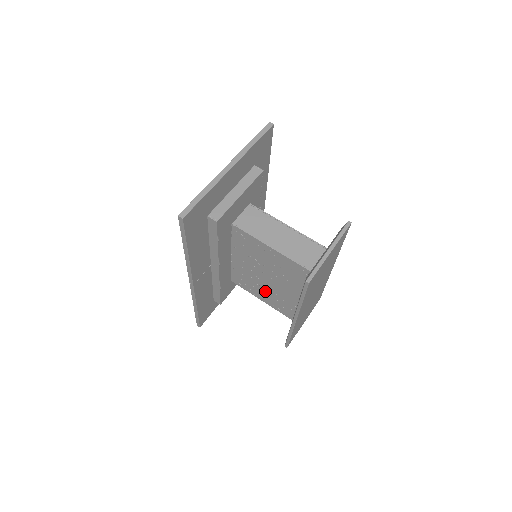
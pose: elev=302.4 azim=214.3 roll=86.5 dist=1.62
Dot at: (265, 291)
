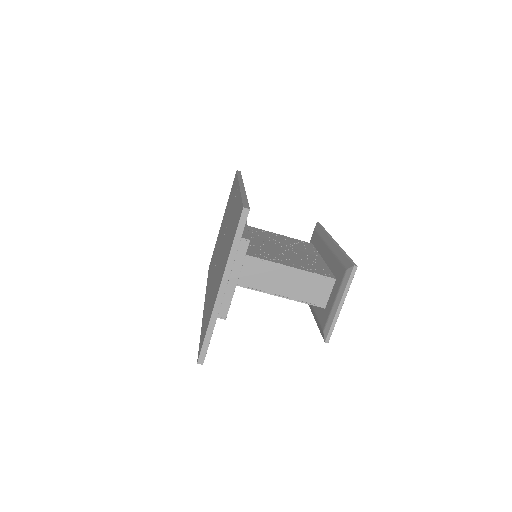
Dot at: occluded
